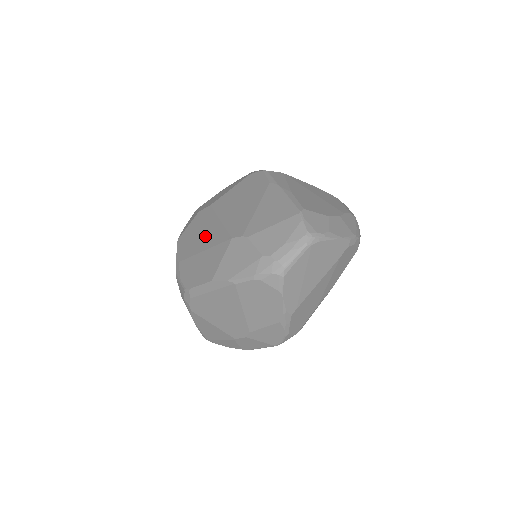
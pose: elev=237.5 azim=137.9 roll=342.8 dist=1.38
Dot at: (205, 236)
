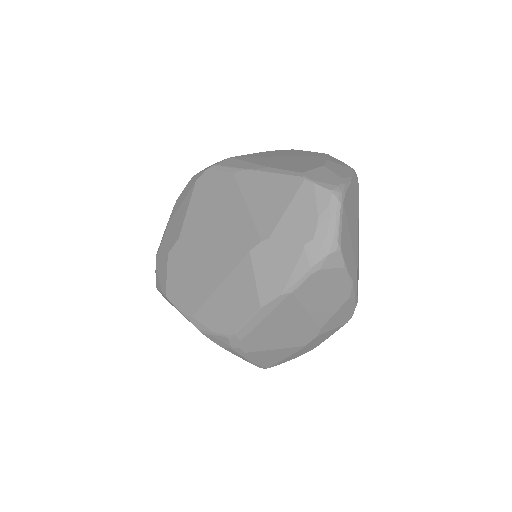
Dot at: (205, 271)
